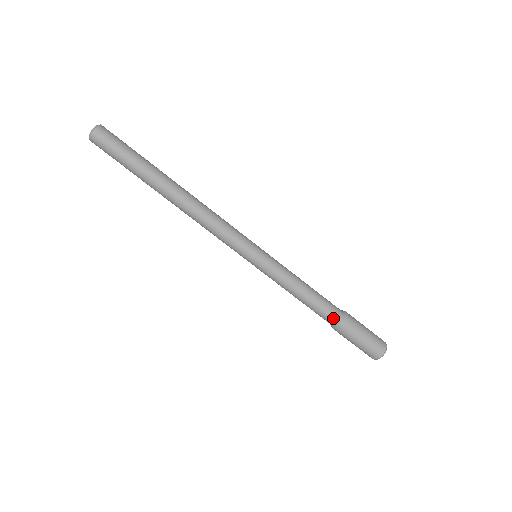
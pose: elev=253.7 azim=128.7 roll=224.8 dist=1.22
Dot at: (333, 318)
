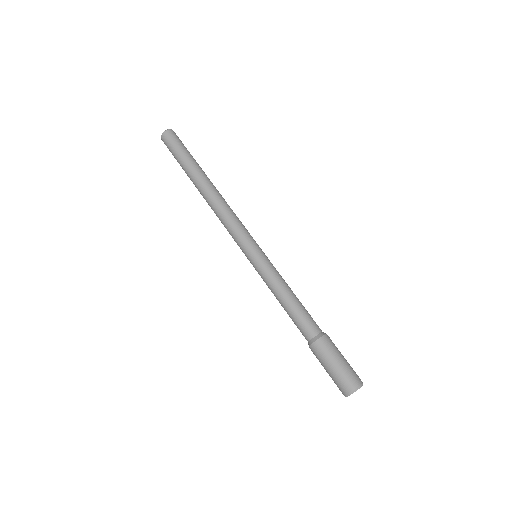
Dot at: (311, 333)
